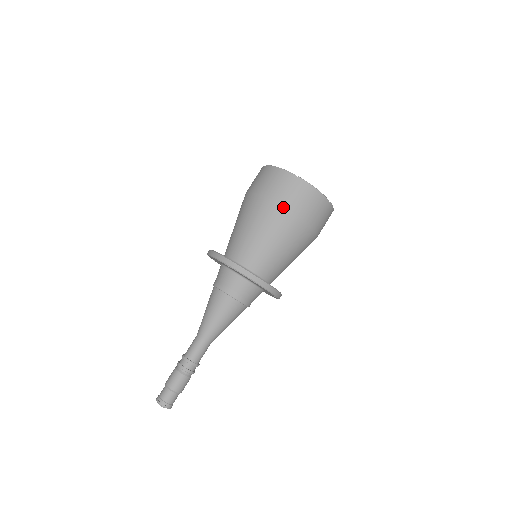
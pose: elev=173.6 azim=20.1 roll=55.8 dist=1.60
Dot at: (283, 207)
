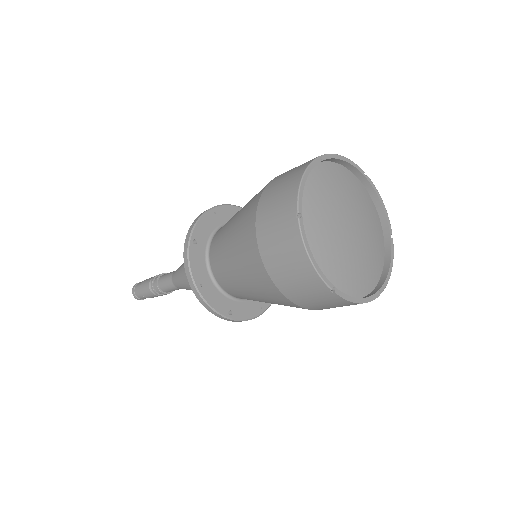
Dot at: (256, 239)
